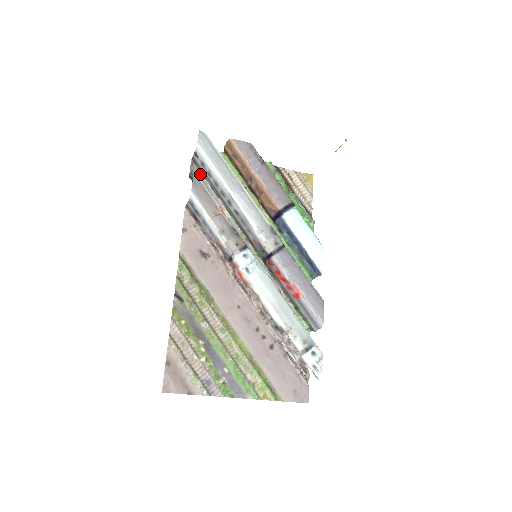
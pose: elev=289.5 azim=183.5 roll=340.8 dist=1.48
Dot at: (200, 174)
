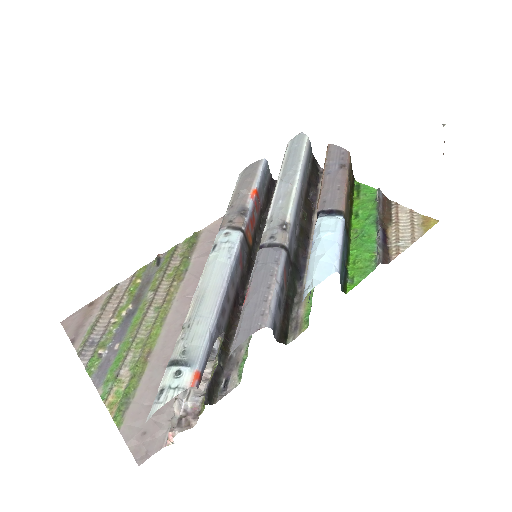
Dot at: occluded
